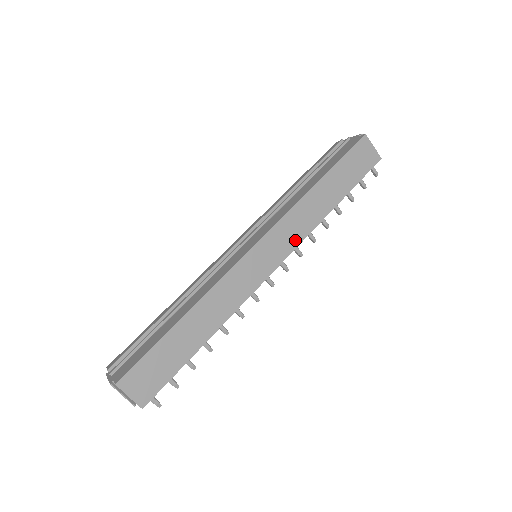
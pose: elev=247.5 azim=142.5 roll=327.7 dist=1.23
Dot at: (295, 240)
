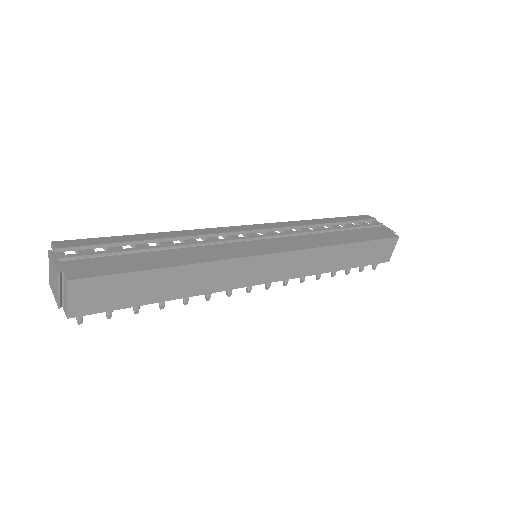
Dot at: (296, 273)
